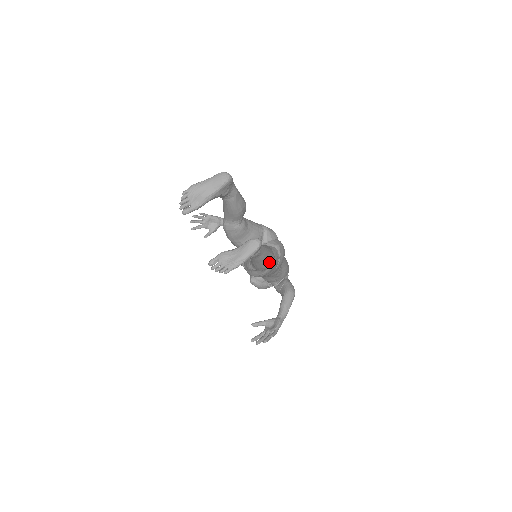
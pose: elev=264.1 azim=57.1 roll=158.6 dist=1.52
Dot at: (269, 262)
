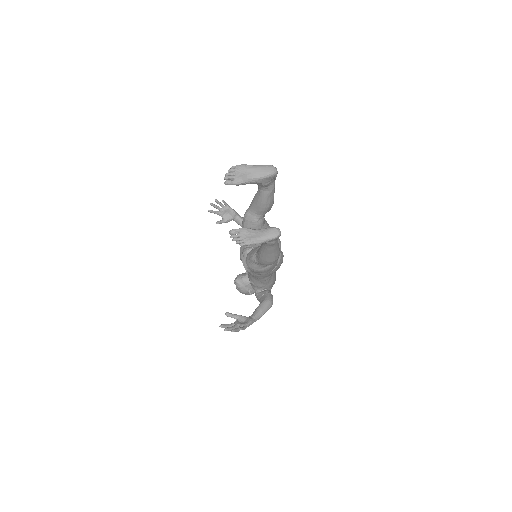
Dot at: (274, 258)
